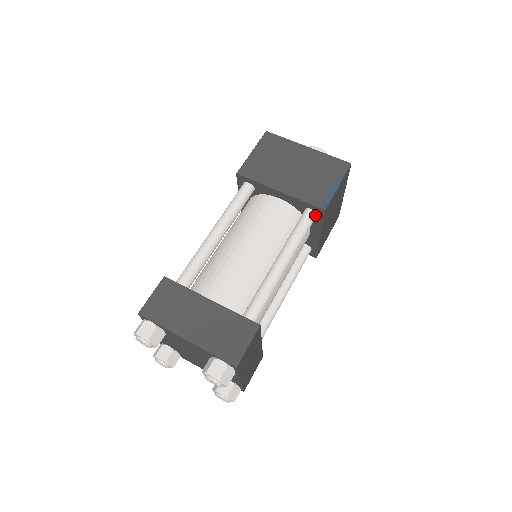
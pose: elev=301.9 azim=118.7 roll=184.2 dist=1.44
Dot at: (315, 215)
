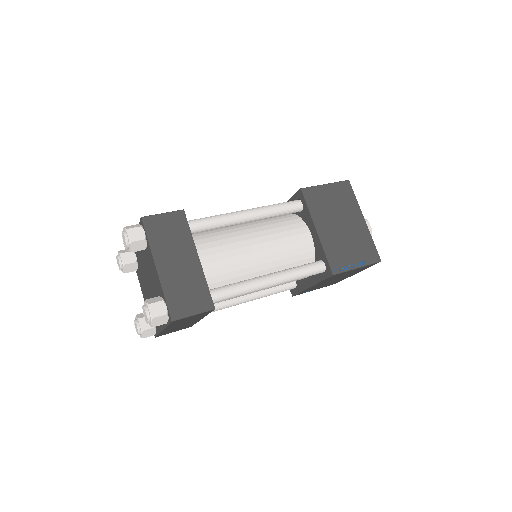
Dot at: (323, 271)
